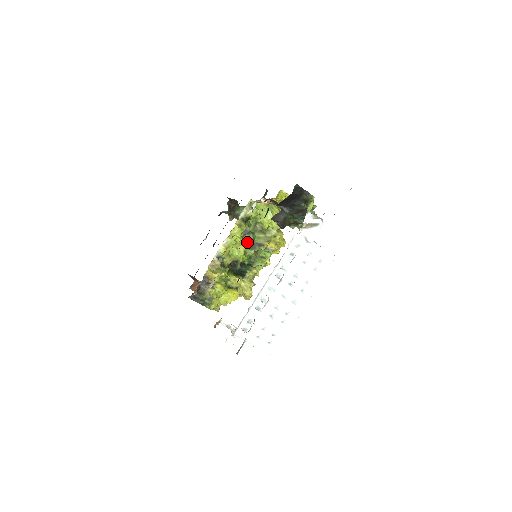
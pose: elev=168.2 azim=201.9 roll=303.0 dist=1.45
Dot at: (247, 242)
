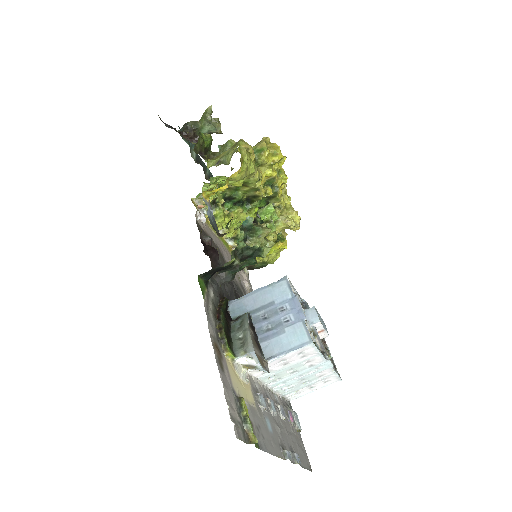
Dot at: (240, 206)
